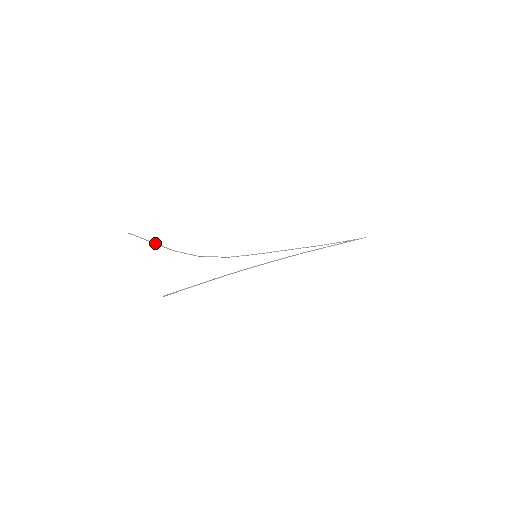
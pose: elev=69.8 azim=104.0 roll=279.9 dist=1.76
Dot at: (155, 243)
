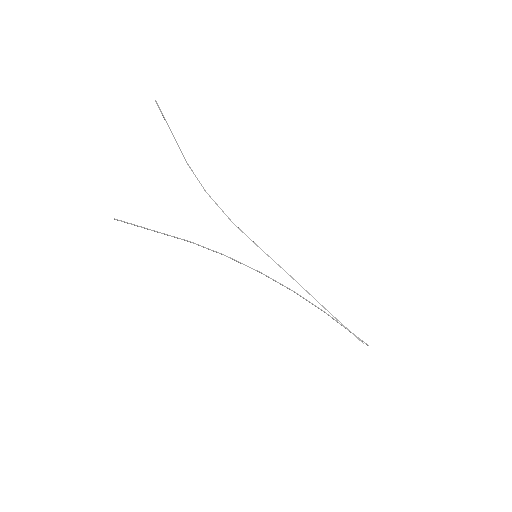
Dot at: (175, 139)
